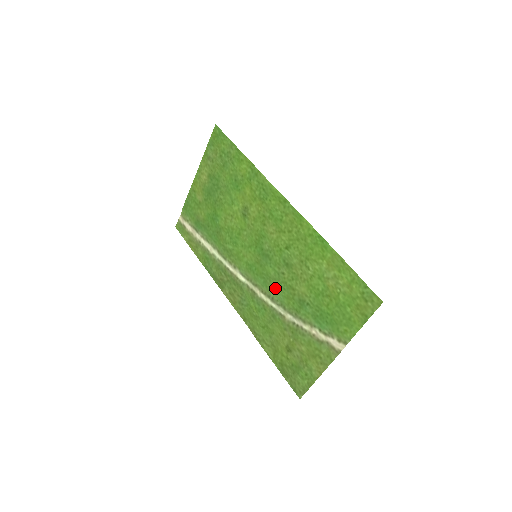
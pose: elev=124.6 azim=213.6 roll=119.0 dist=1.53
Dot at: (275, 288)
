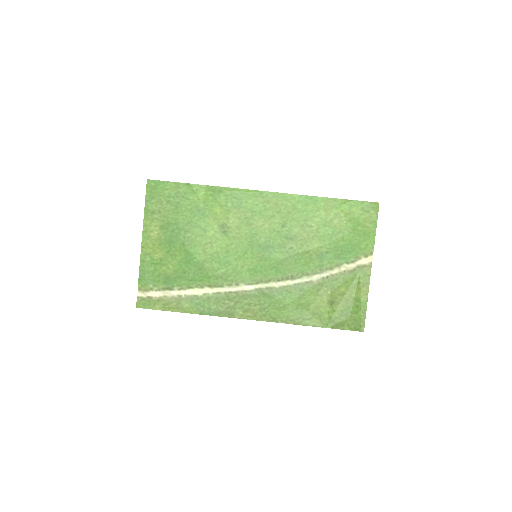
Dot at: (290, 266)
